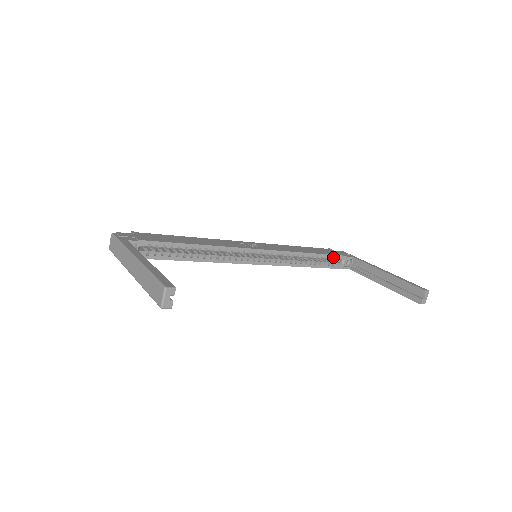
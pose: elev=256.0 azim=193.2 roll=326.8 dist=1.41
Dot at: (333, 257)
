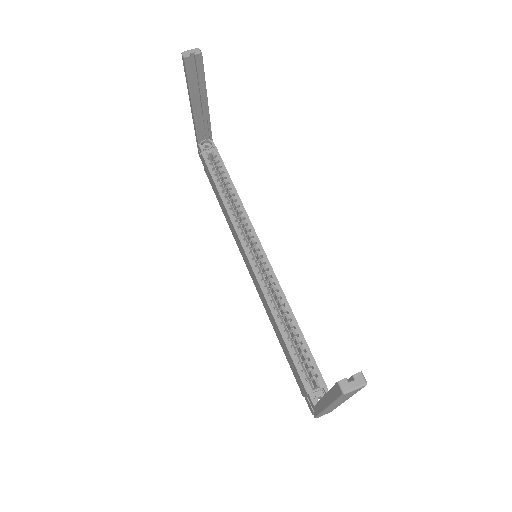
Dot at: (312, 363)
